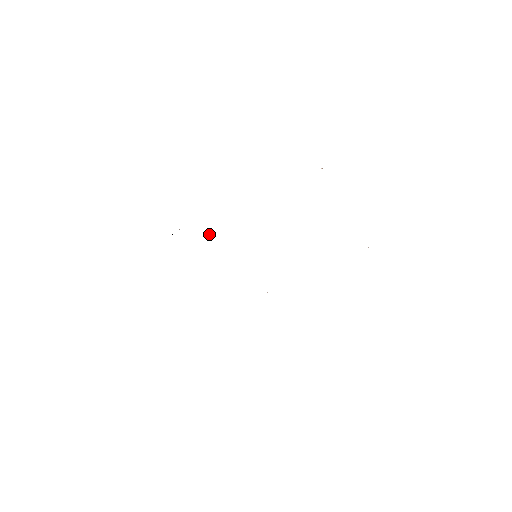
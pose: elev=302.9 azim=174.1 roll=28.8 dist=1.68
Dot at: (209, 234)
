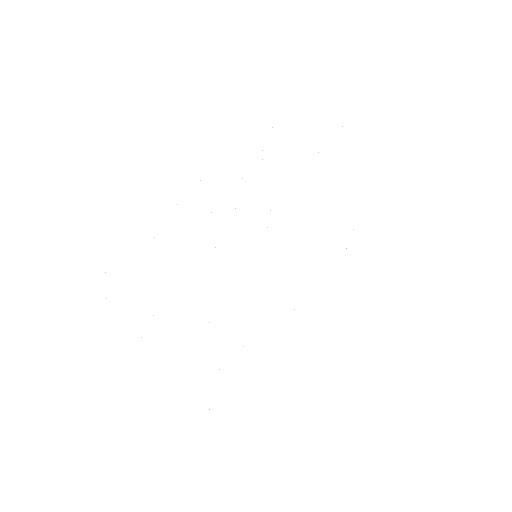
Dot at: occluded
